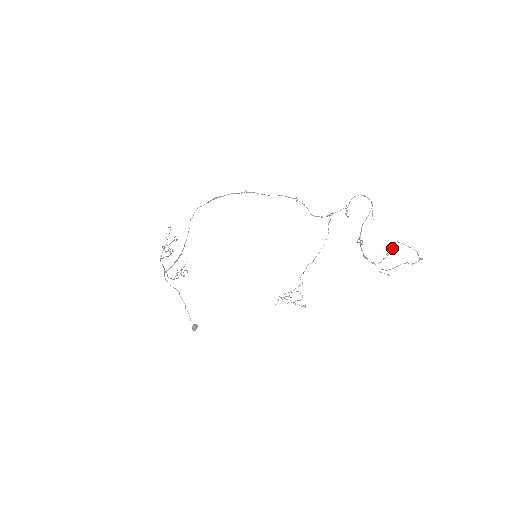
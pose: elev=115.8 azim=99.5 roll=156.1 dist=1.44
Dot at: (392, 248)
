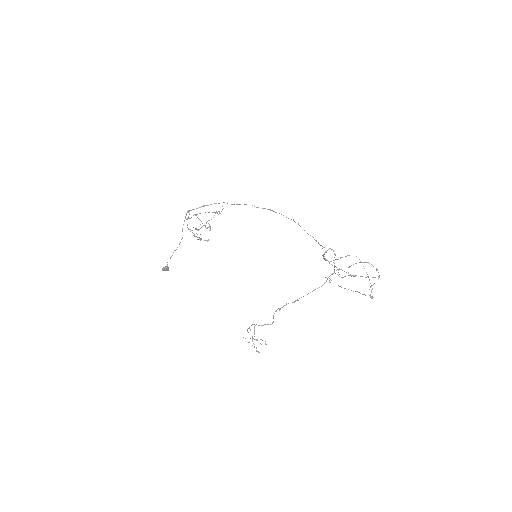
Dot at: occluded
